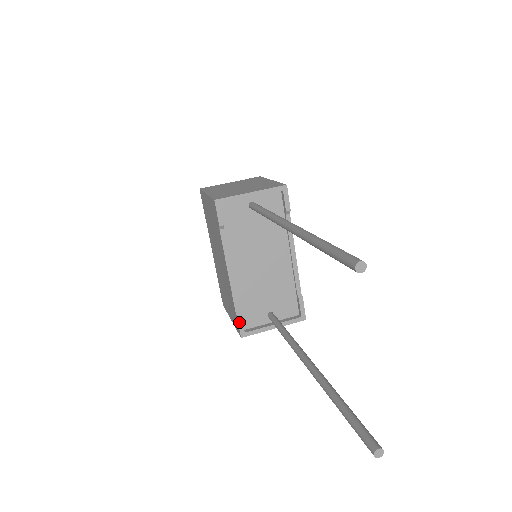
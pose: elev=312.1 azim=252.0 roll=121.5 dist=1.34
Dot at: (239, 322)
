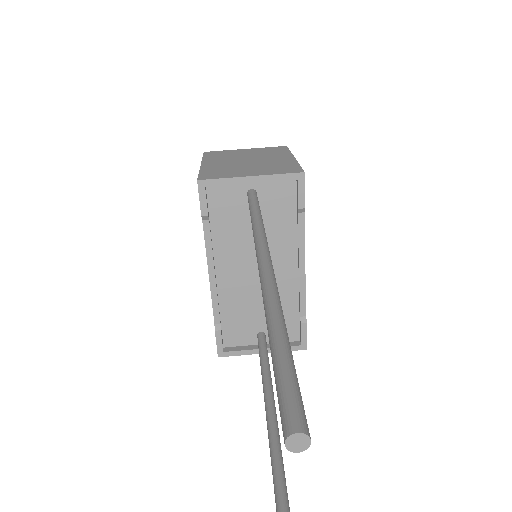
Dot at: (217, 338)
